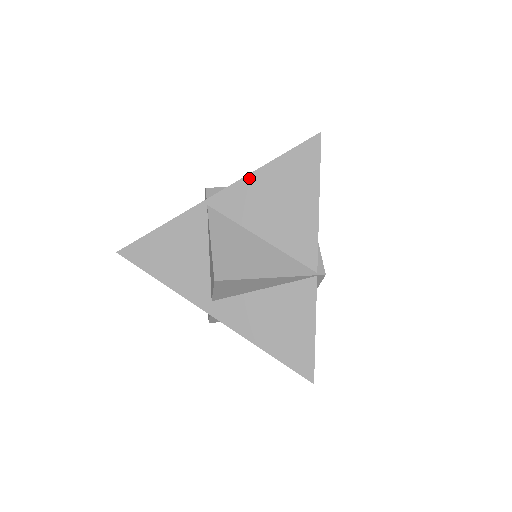
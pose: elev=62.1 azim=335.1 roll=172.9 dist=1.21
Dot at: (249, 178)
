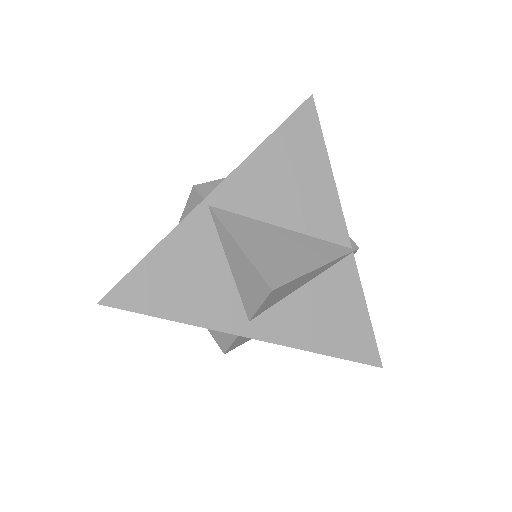
Dot at: (250, 161)
